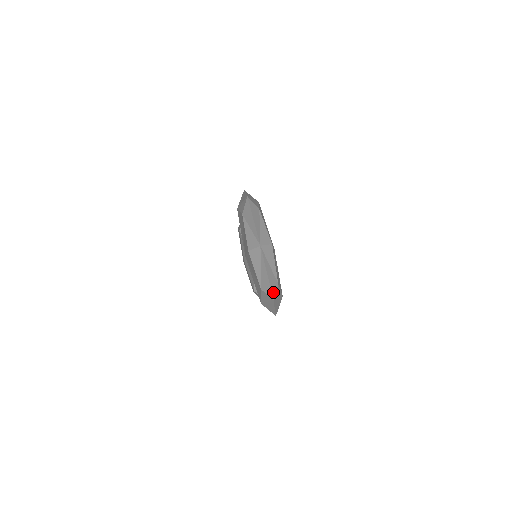
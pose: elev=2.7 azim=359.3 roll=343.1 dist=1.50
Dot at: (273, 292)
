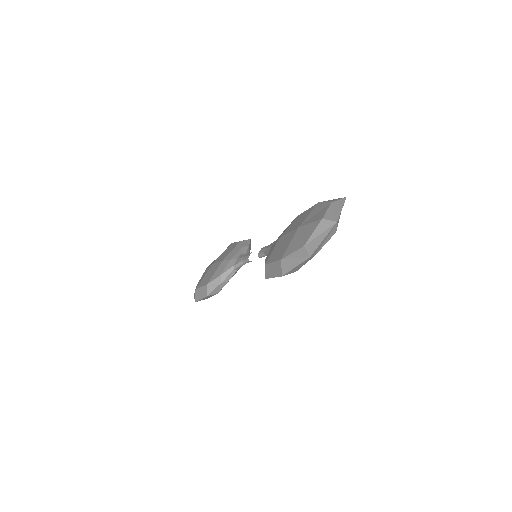
Dot at: (313, 253)
